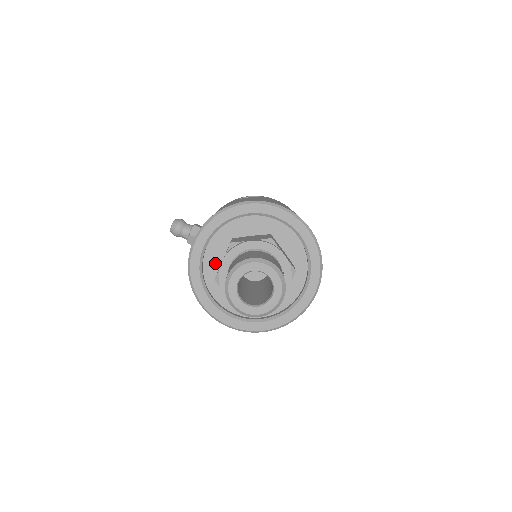
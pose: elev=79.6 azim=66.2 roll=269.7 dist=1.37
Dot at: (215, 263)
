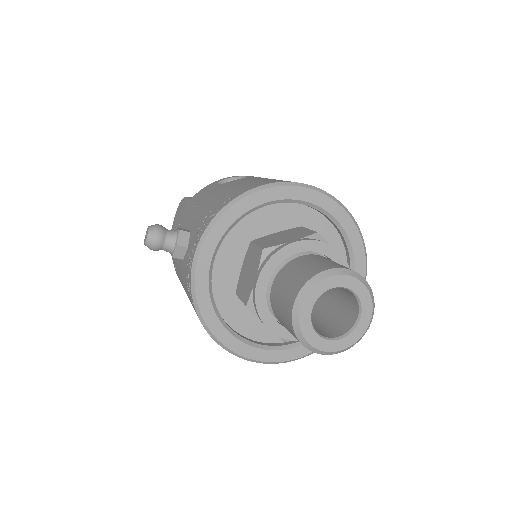
Dot at: (227, 280)
